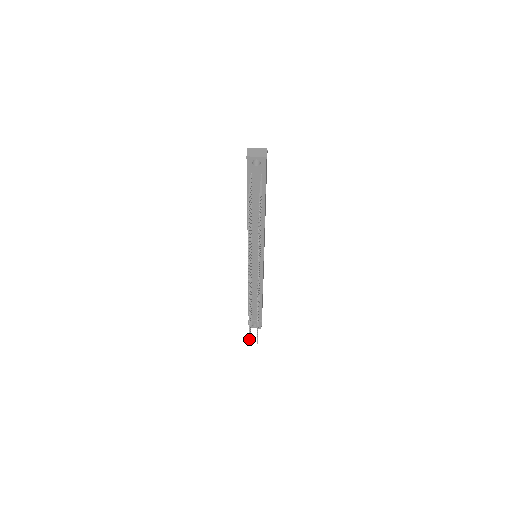
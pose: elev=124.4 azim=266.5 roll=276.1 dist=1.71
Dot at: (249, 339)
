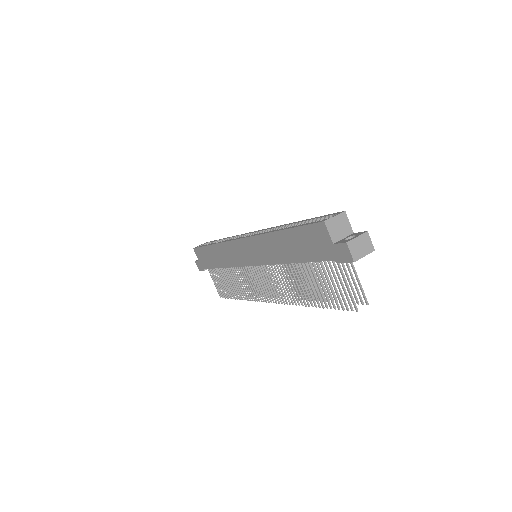
Dot at: occluded
